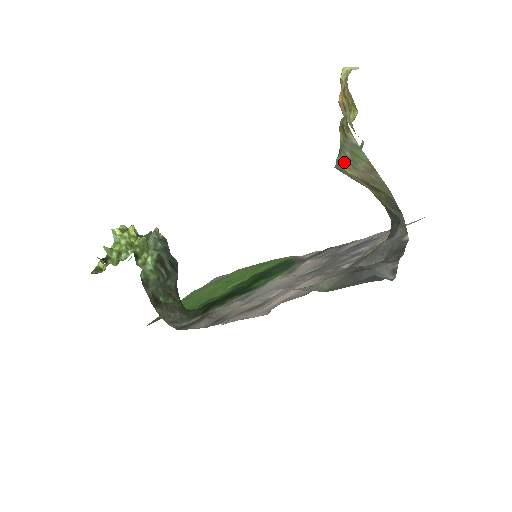
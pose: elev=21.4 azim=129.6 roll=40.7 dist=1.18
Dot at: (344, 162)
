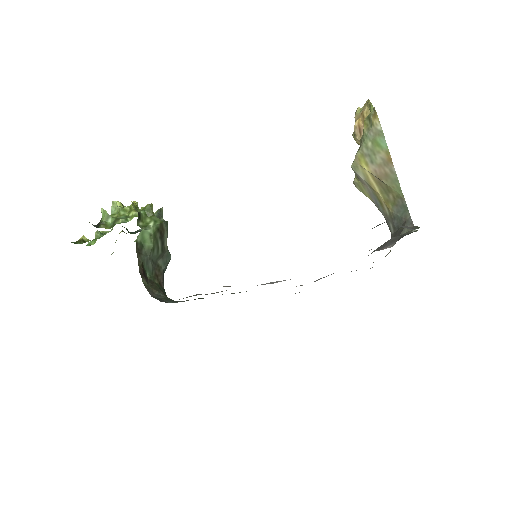
Dot at: (363, 155)
